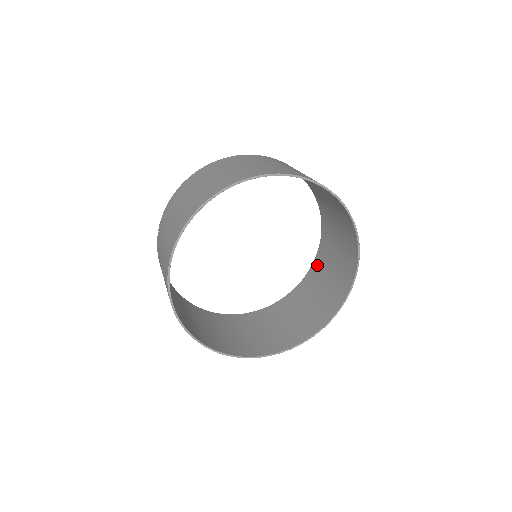
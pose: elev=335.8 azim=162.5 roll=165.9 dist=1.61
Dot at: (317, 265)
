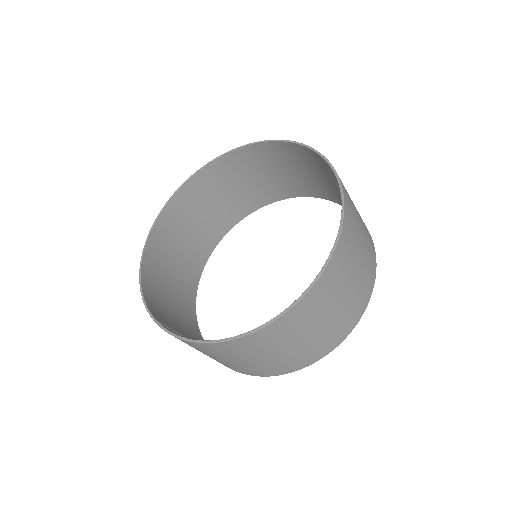
Dot at: occluded
